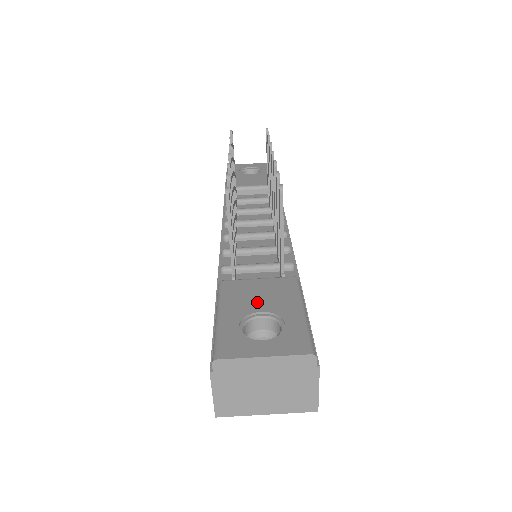
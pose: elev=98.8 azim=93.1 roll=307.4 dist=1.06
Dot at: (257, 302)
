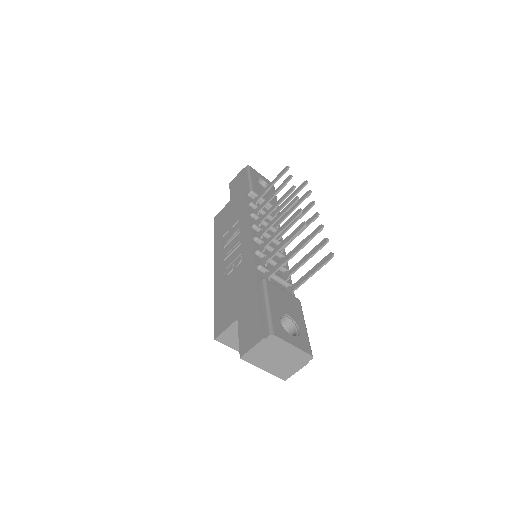
Dot at: (285, 307)
